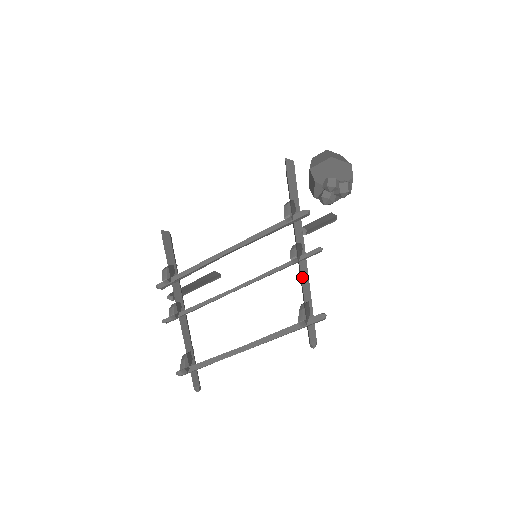
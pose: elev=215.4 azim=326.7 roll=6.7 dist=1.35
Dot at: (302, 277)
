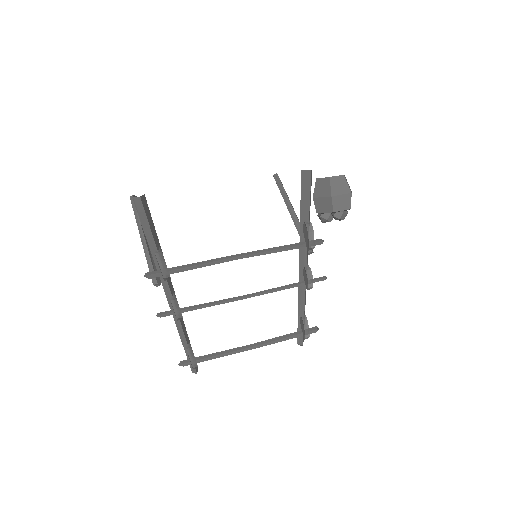
Dot at: (305, 296)
